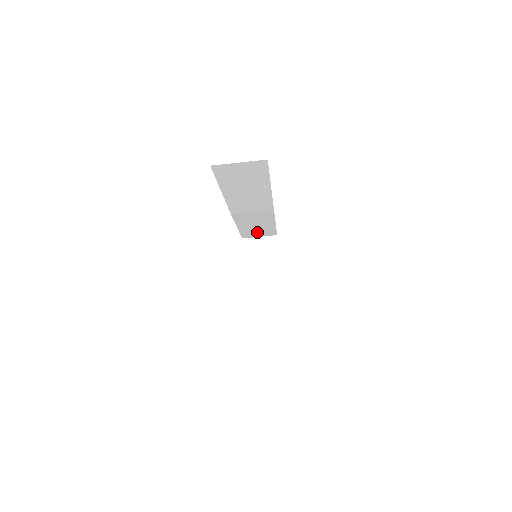
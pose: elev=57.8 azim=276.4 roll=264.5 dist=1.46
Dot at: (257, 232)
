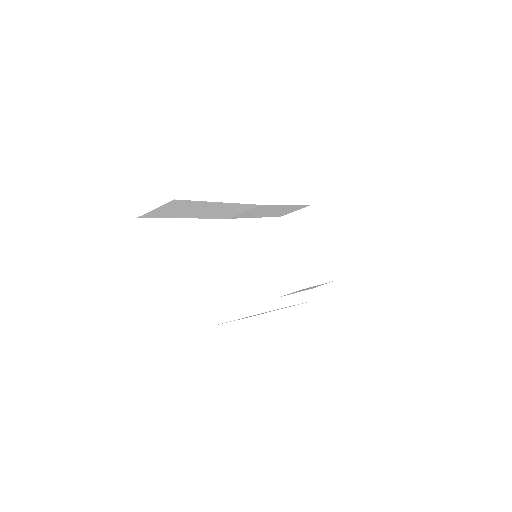
Dot at: (285, 211)
